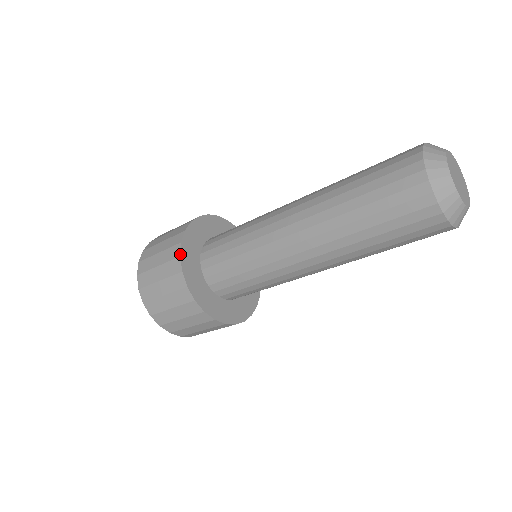
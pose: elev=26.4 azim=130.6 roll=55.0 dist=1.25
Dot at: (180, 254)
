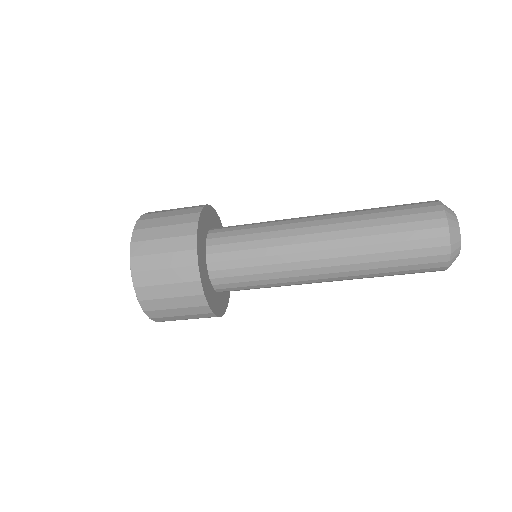
Dot at: (198, 262)
